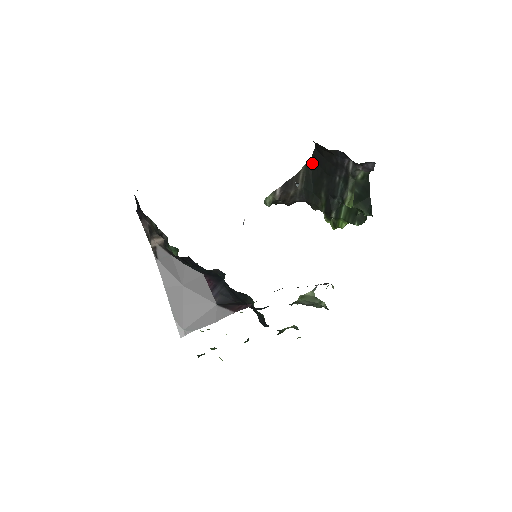
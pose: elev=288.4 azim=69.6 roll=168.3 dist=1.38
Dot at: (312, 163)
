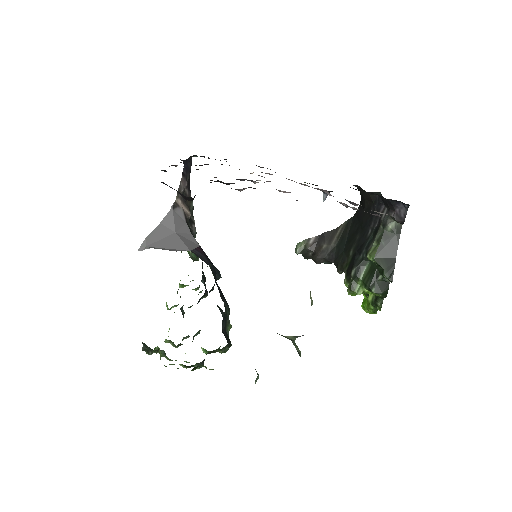
Dot at: (353, 220)
